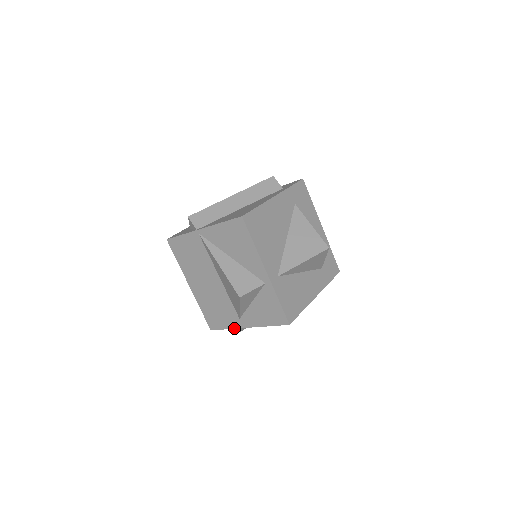
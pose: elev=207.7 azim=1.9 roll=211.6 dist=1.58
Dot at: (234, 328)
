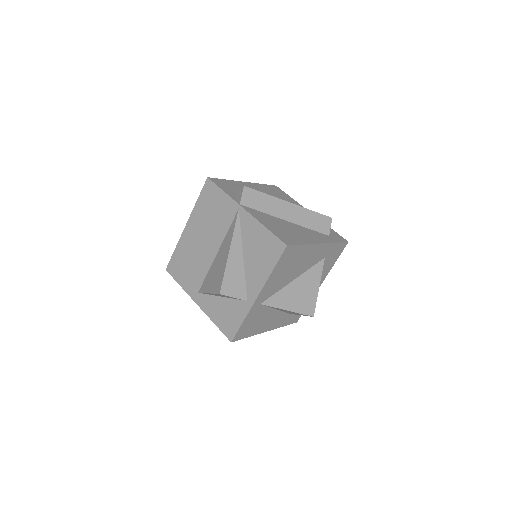
Dot at: (186, 291)
